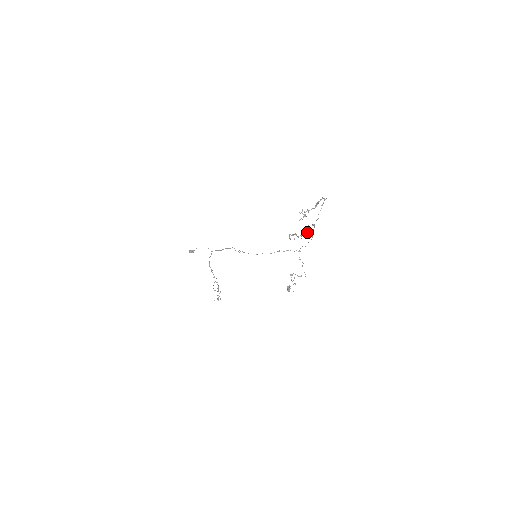
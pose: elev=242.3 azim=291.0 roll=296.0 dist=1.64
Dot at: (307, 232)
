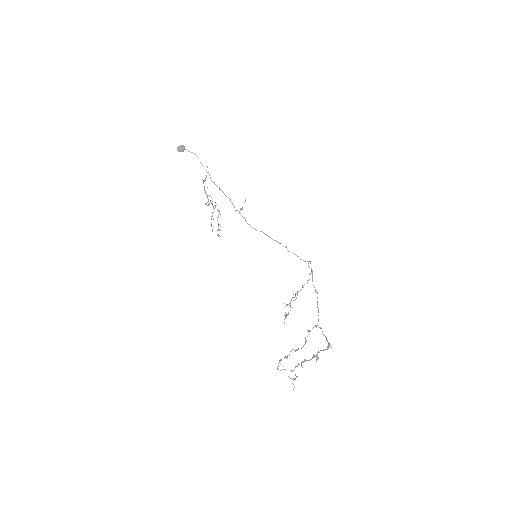
Dot at: (303, 346)
